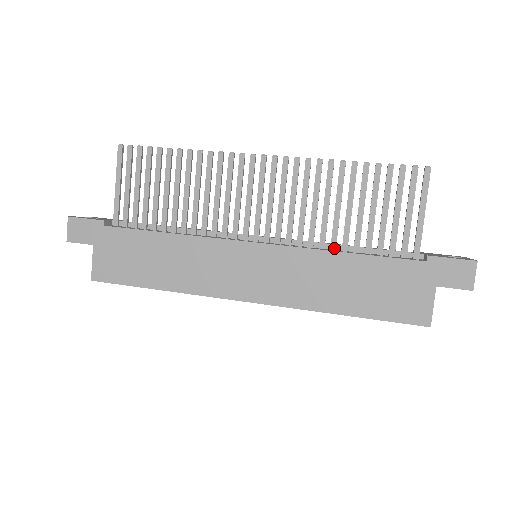
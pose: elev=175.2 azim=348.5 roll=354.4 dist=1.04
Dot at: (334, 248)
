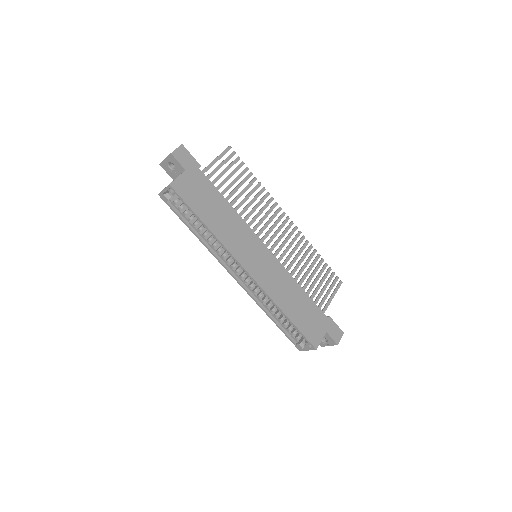
Dot at: occluded
